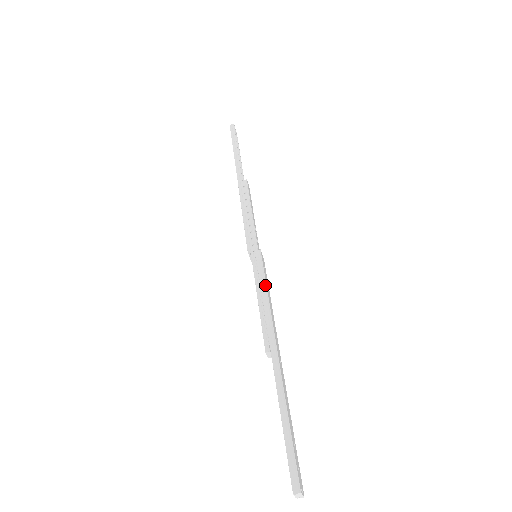
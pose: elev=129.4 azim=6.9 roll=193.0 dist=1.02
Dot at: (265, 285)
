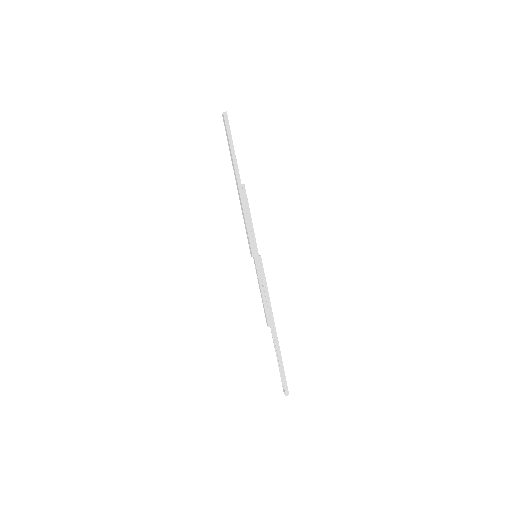
Dot at: (266, 284)
